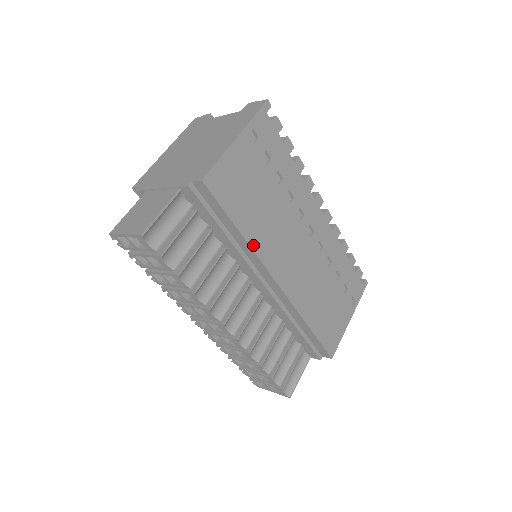
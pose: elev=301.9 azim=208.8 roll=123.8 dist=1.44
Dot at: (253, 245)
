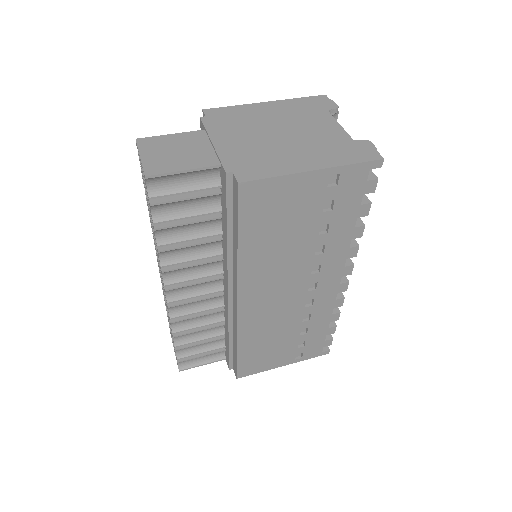
Dot at: (242, 262)
